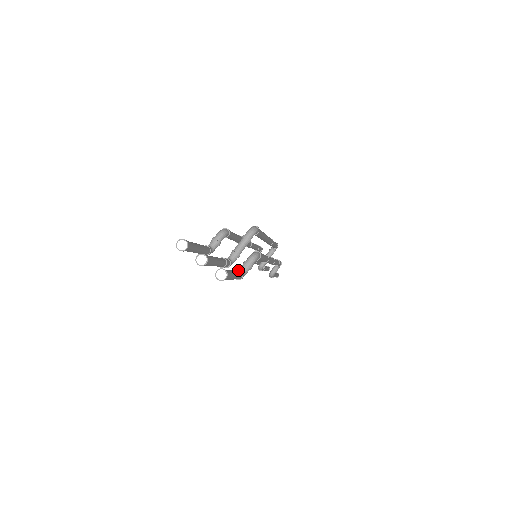
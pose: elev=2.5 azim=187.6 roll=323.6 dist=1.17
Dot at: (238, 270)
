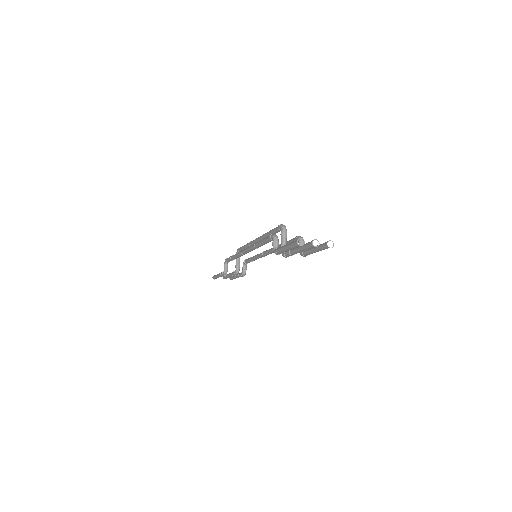
Dot at: occluded
